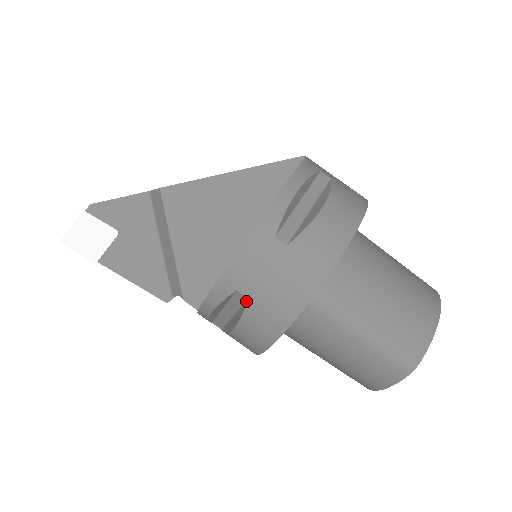
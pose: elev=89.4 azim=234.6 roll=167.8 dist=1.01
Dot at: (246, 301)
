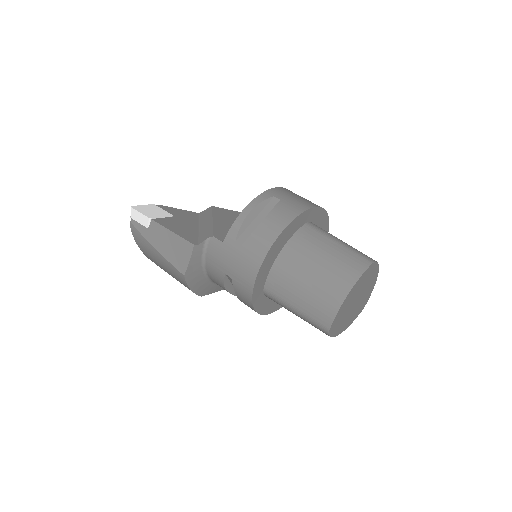
Dot at: (278, 202)
